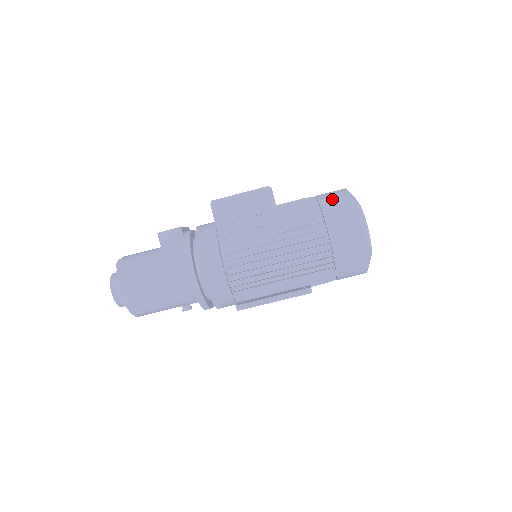
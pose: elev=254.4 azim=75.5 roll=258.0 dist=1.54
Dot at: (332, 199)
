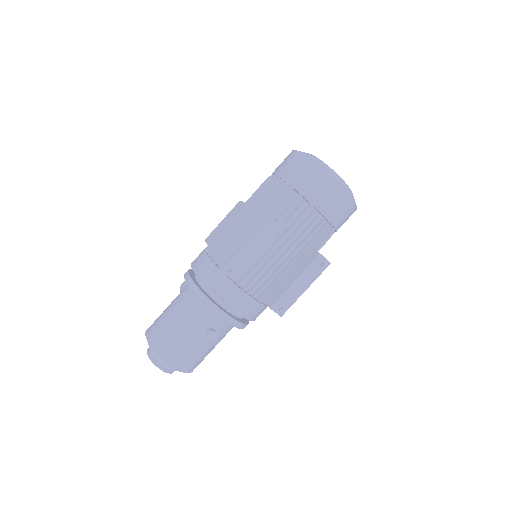
Dot at: occluded
